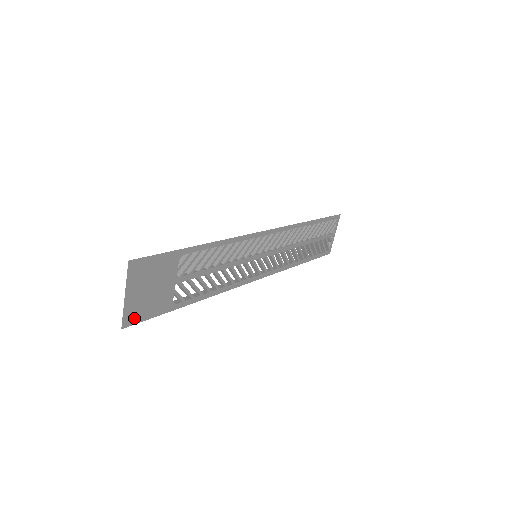
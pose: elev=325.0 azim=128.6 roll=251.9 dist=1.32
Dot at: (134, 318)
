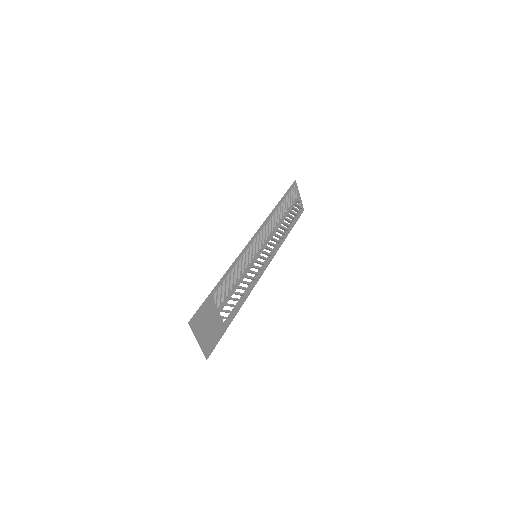
Dot at: (209, 349)
